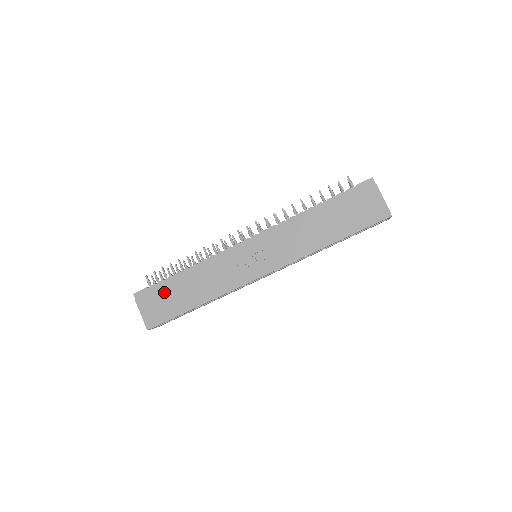
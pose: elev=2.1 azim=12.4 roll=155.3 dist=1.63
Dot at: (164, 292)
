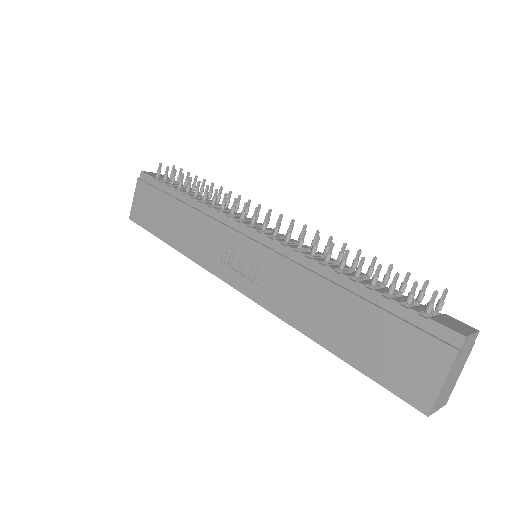
Dot at: (158, 198)
